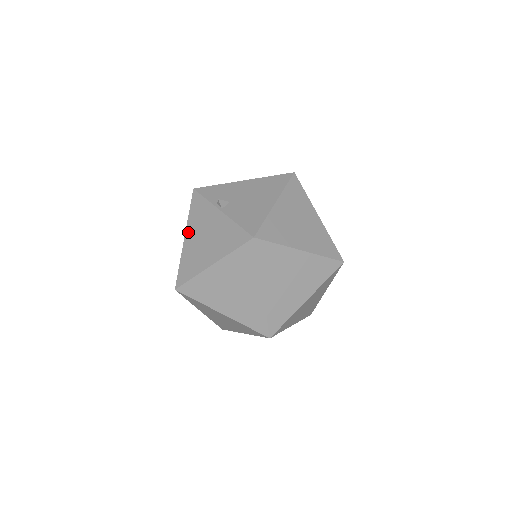
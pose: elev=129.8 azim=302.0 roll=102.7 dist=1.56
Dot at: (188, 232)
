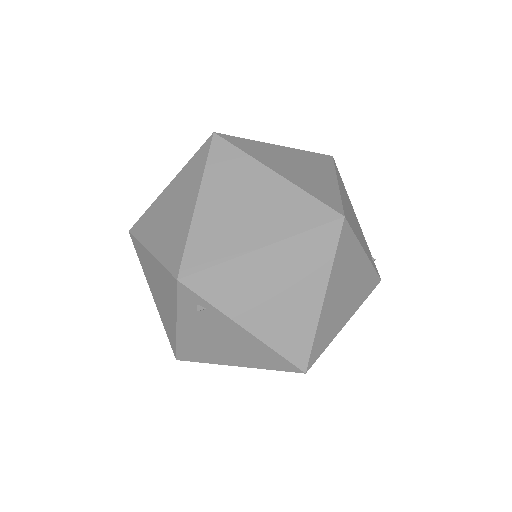
Dot at: occluded
